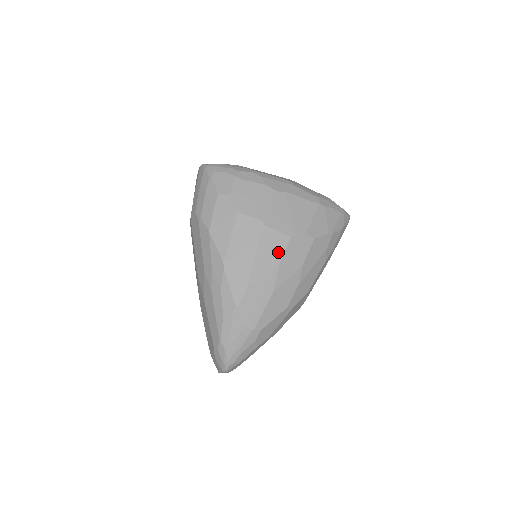
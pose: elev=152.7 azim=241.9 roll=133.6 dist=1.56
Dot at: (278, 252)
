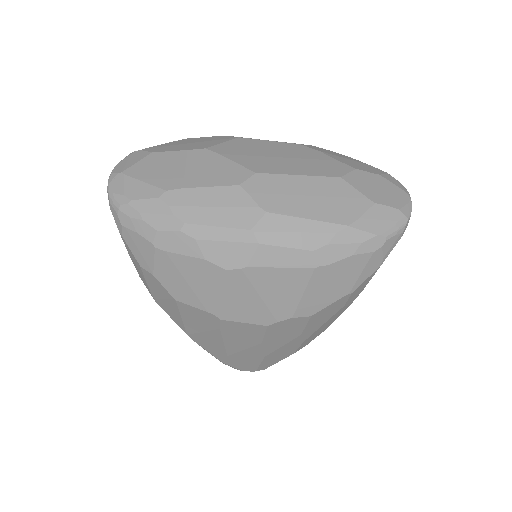
Dot at: (254, 336)
